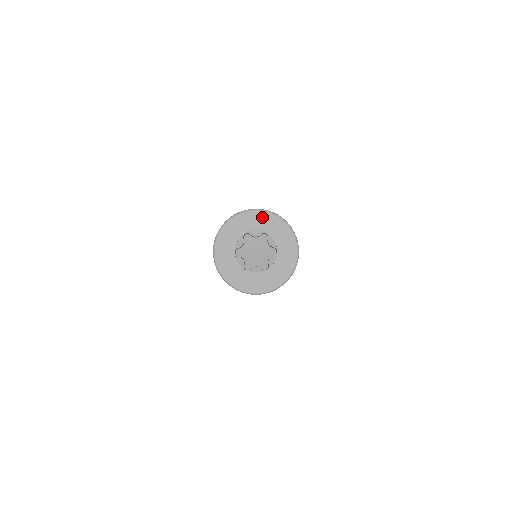
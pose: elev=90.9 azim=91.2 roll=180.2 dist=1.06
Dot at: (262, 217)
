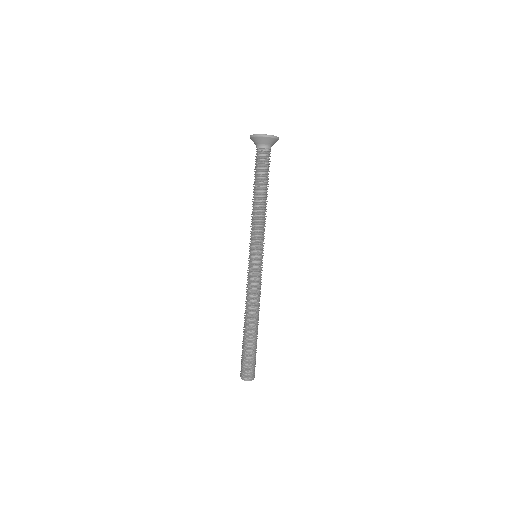
Dot at: occluded
